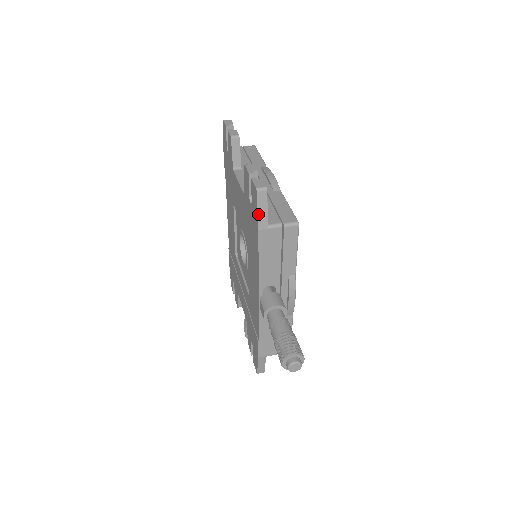
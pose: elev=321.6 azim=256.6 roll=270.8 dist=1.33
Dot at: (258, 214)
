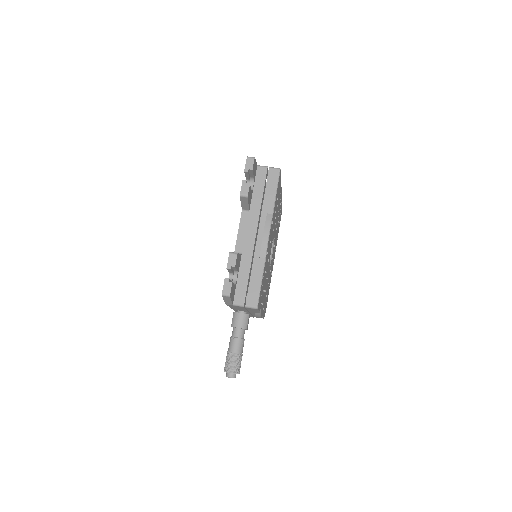
Dot at: (224, 301)
